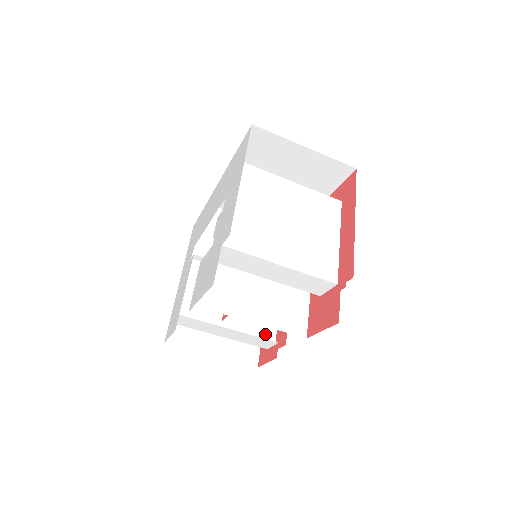
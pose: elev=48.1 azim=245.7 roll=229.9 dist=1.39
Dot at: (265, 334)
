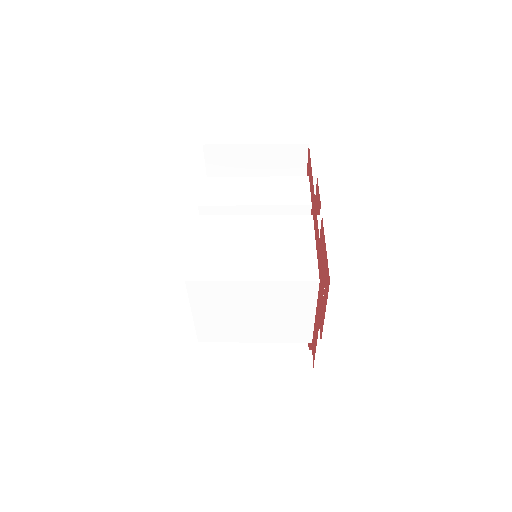
Dot at: occluded
